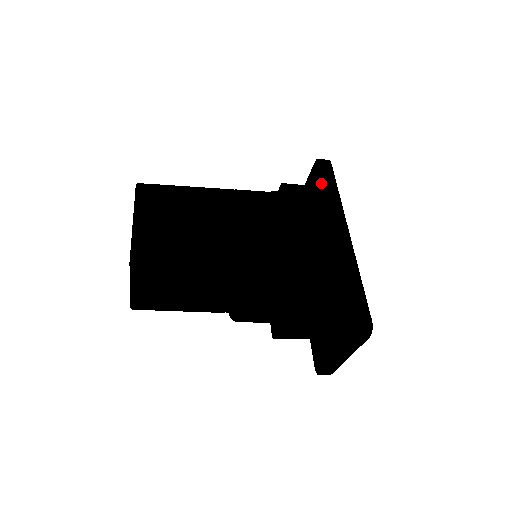
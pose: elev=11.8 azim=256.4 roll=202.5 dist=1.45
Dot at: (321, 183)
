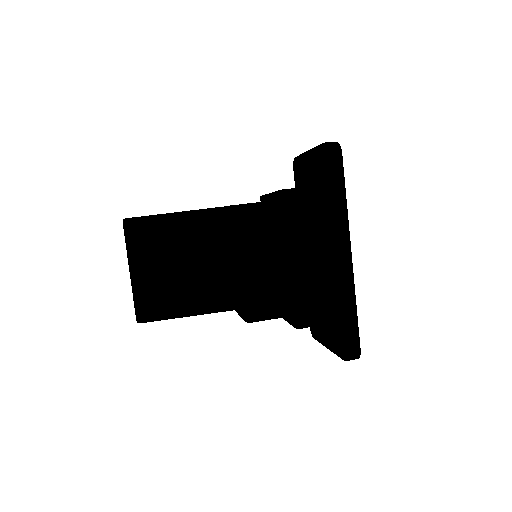
Dot at: (328, 181)
